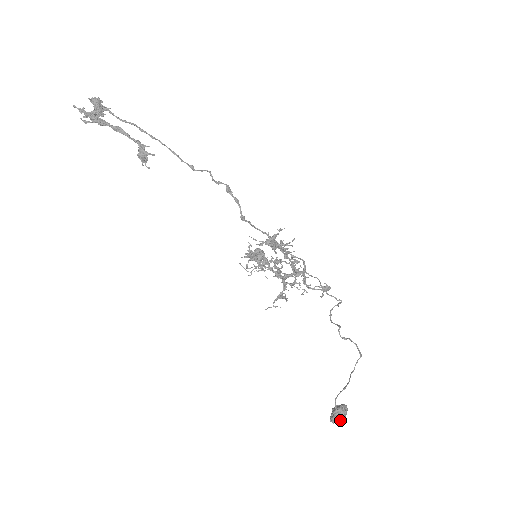
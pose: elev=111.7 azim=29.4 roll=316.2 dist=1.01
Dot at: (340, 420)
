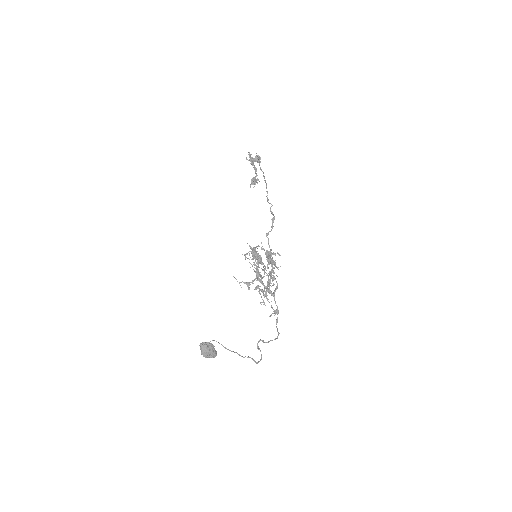
Dot at: (205, 347)
